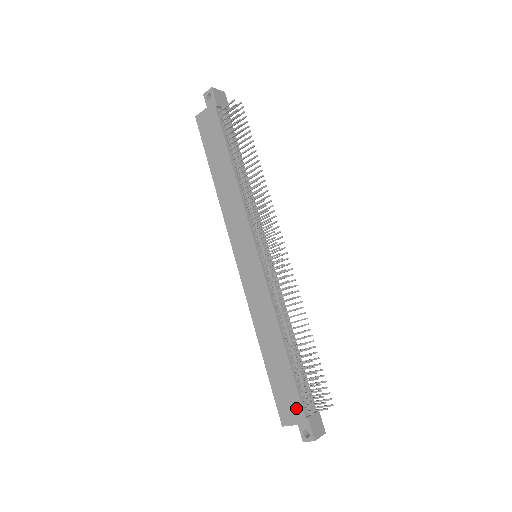
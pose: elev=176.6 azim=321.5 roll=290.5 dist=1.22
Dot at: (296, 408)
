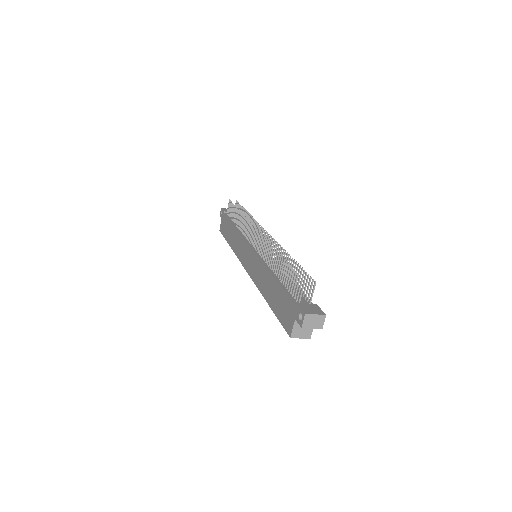
Dot at: (290, 308)
